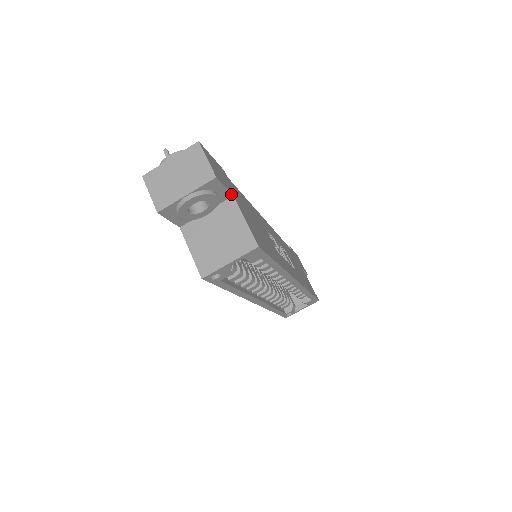
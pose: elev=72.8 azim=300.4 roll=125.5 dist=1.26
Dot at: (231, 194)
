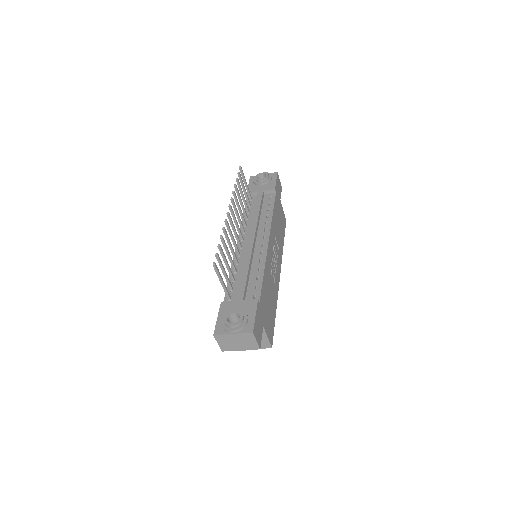
Dot at: (262, 328)
